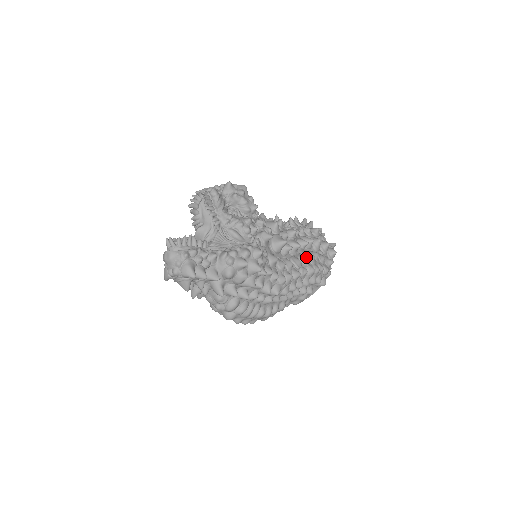
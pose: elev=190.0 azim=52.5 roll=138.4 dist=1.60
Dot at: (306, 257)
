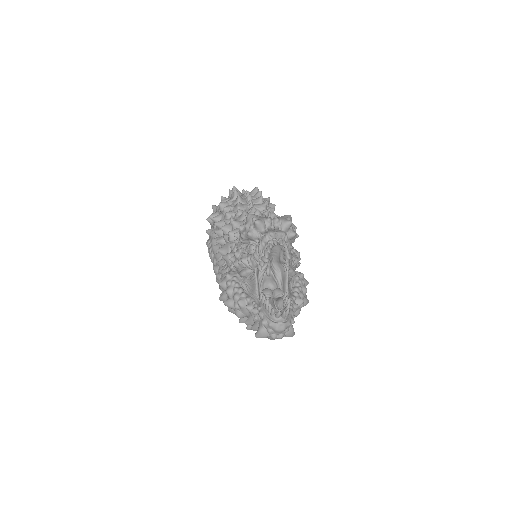
Dot at: occluded
